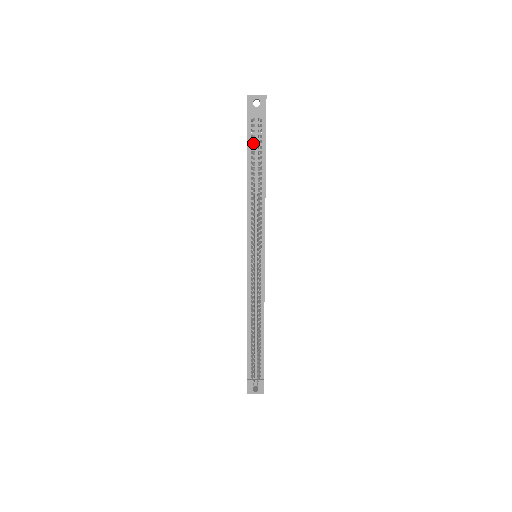
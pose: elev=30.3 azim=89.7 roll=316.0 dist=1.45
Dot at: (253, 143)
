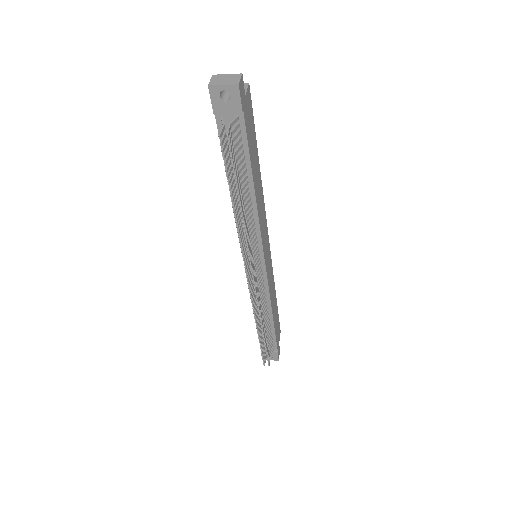
Dot at: (224, 165)
